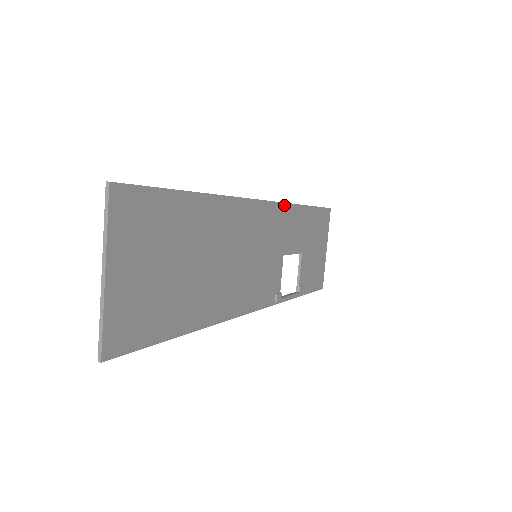
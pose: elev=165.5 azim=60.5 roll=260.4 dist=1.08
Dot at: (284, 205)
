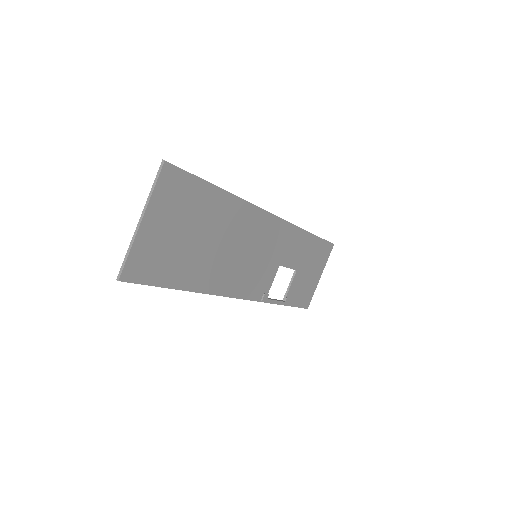
Dot at: (292, 225)
